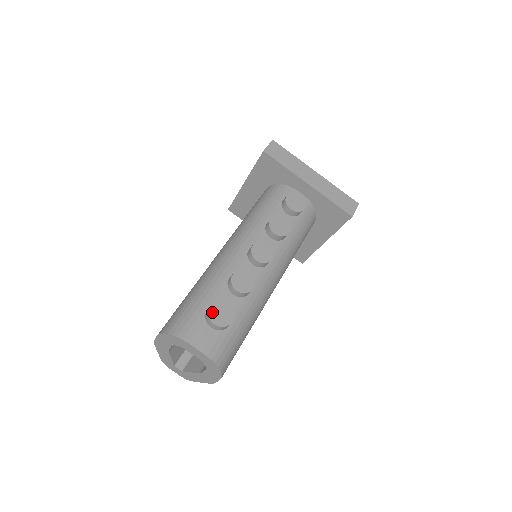
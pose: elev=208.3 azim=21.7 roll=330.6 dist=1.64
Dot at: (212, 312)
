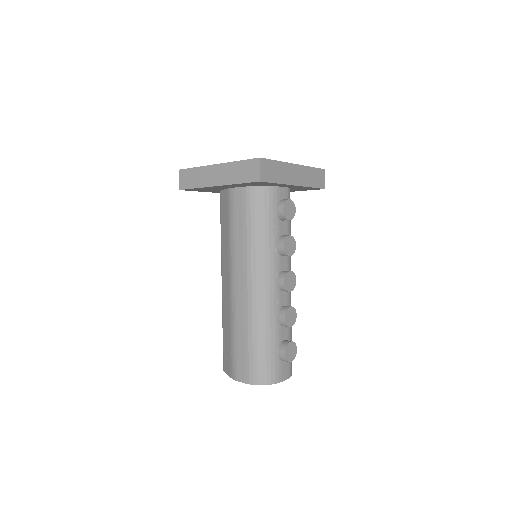
Dot at: (287, 356)
